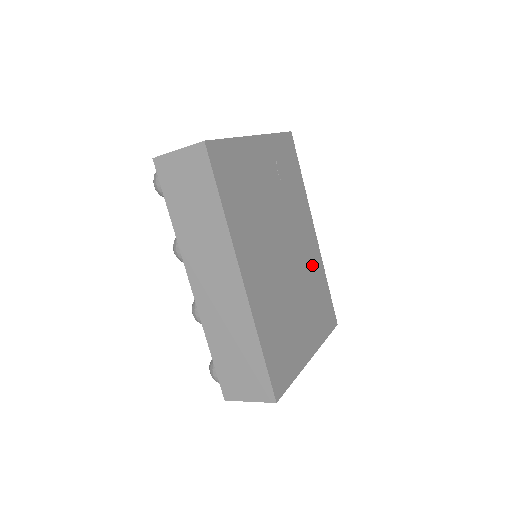
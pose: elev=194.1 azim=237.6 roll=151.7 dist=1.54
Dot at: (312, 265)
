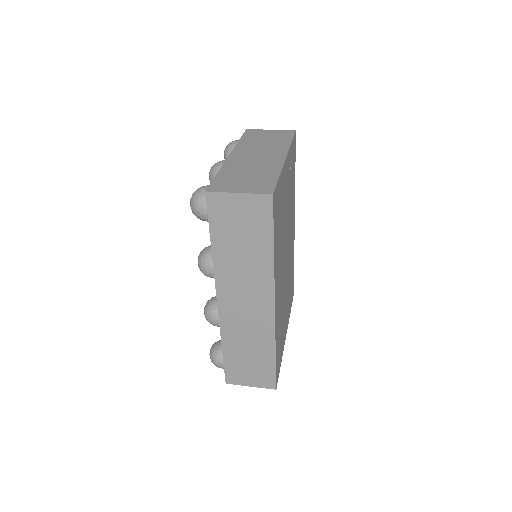
Dot at: occluded
